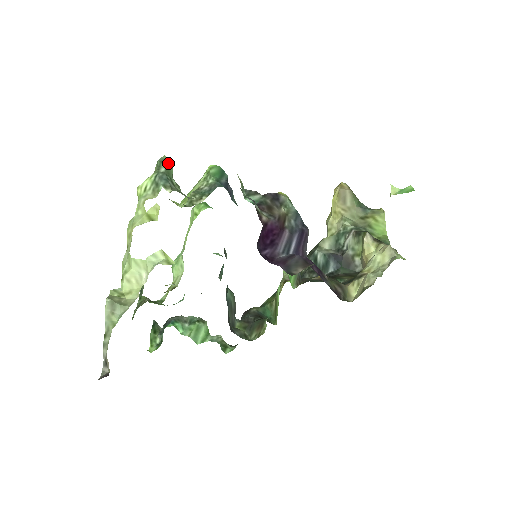
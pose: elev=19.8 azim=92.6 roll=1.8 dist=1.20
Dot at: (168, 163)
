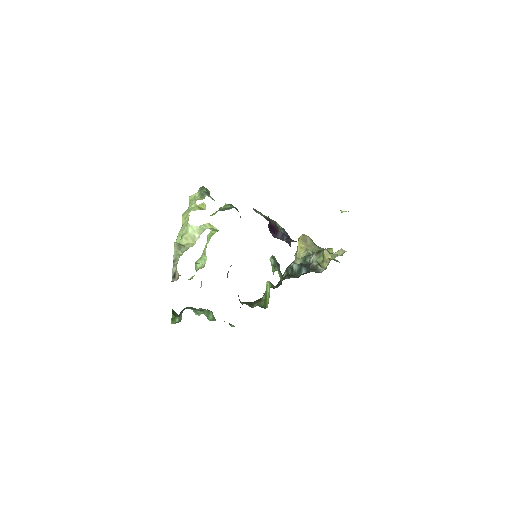
Dot at: (207, 189)
